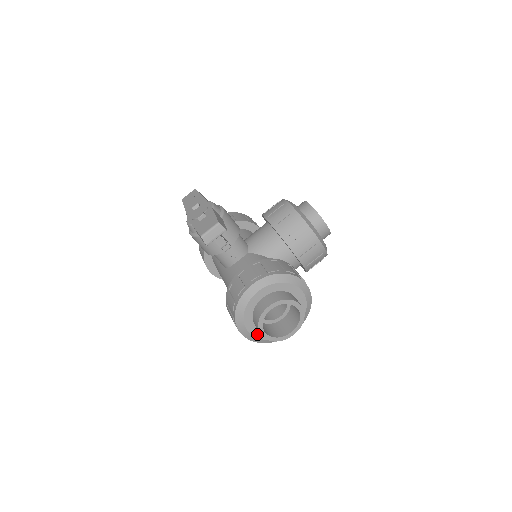
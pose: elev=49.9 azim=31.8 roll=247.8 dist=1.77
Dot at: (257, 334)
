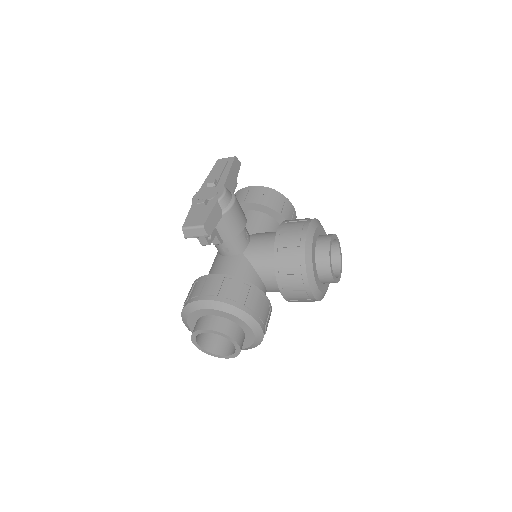
Dot at: occluded
